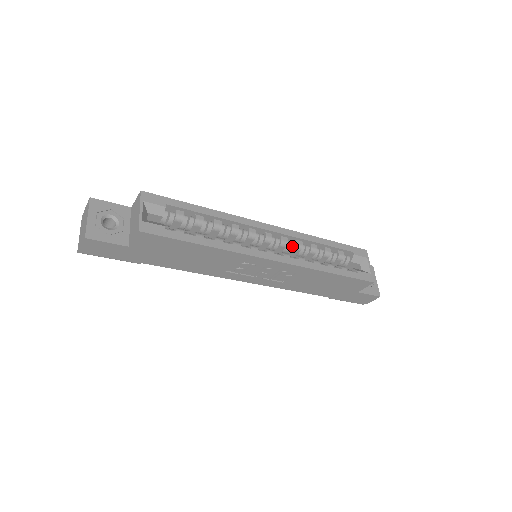
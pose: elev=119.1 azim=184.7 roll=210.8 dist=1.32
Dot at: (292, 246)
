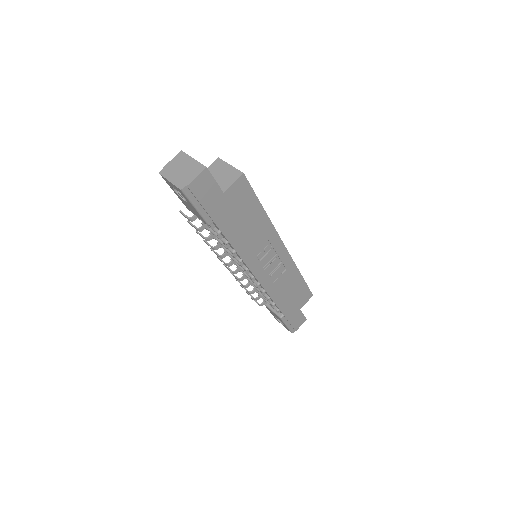
Dot at: occluded
